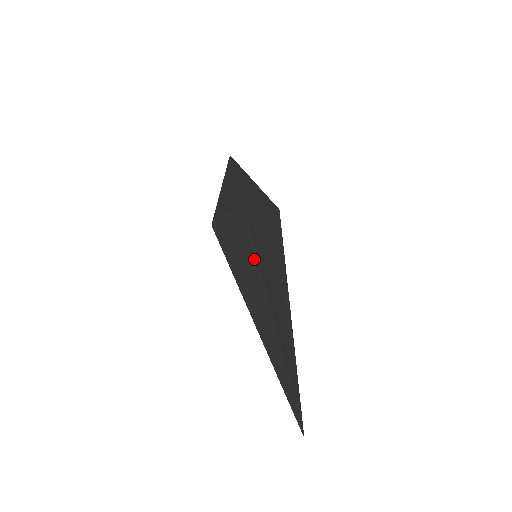
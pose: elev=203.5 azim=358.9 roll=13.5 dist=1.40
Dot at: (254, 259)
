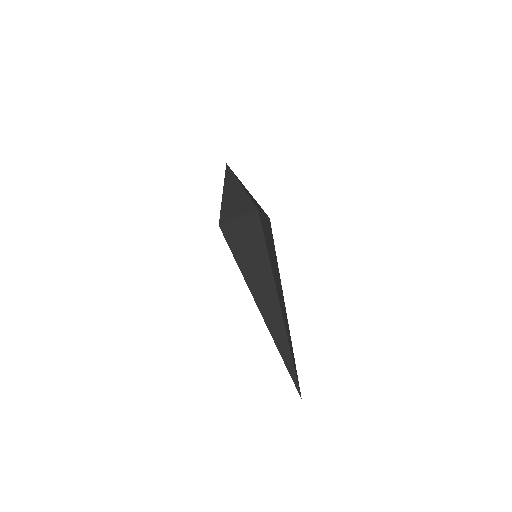
Dot at: (241, 270)
